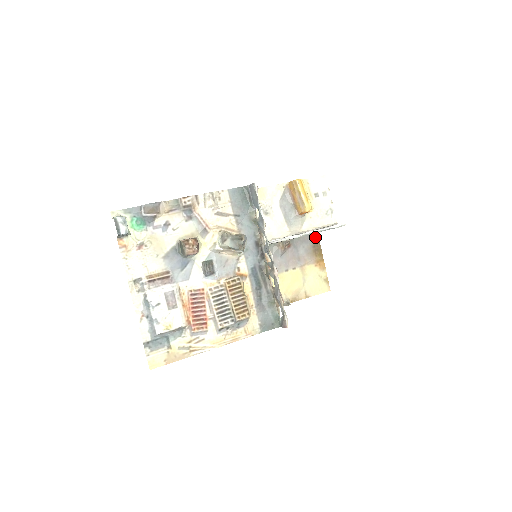
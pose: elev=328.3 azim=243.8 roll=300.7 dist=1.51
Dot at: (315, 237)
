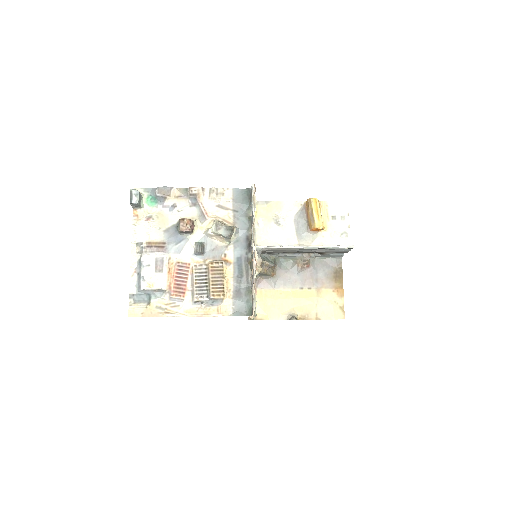
Dot at: (338, 264)
